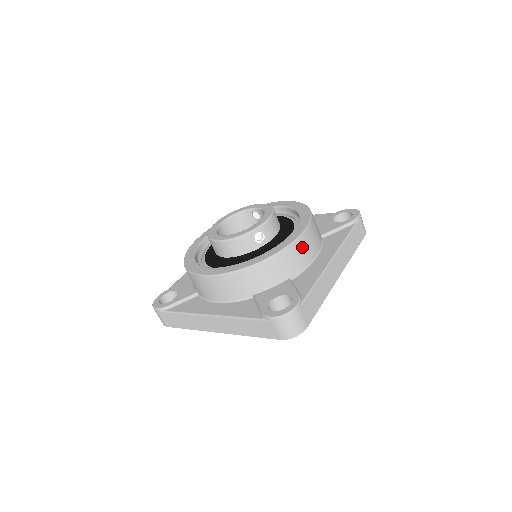
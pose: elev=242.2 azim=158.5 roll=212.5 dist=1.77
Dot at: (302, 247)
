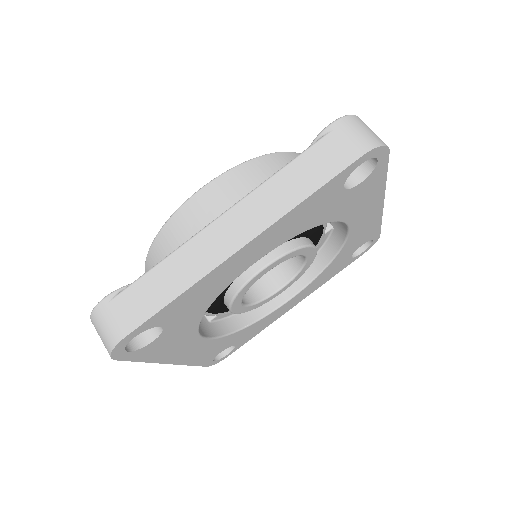
Dot at: occluded
